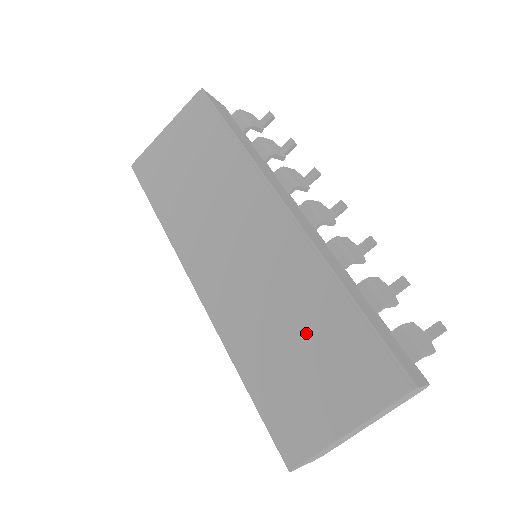
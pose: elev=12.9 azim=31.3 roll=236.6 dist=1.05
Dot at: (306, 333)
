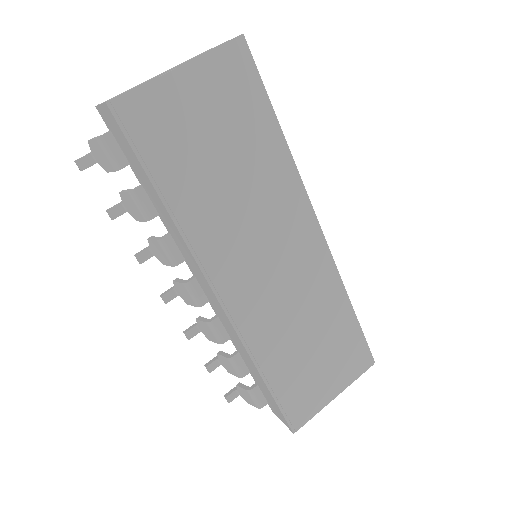
Dot at: (321, 337)
